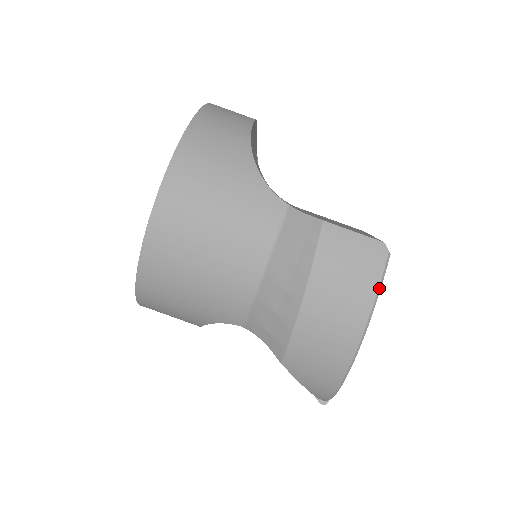
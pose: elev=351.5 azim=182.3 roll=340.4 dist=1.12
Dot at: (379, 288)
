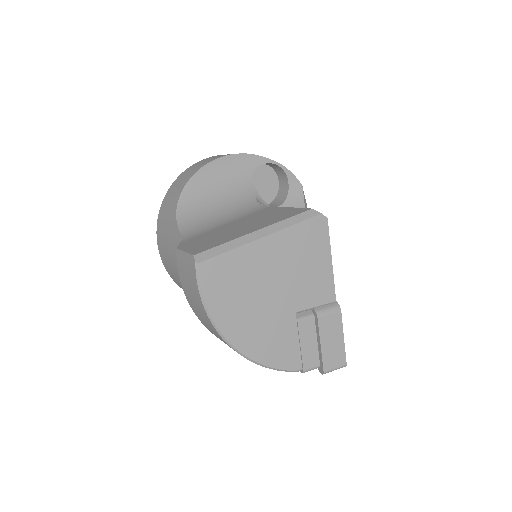
Dot at: (200, 291)
